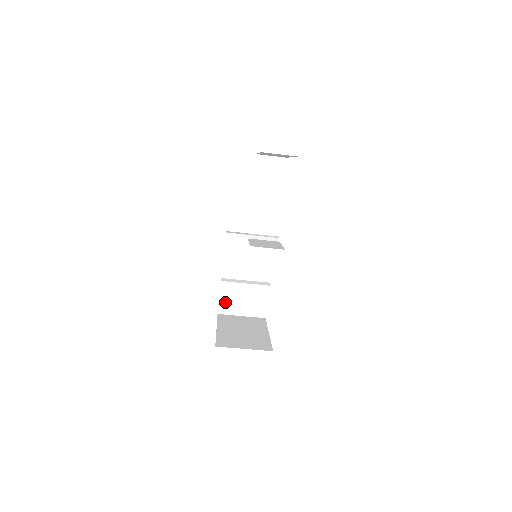
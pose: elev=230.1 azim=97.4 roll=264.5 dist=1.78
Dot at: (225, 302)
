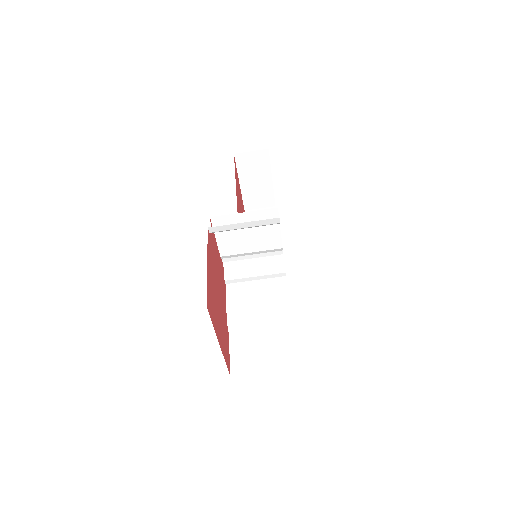
Dot at: (238, 358)
